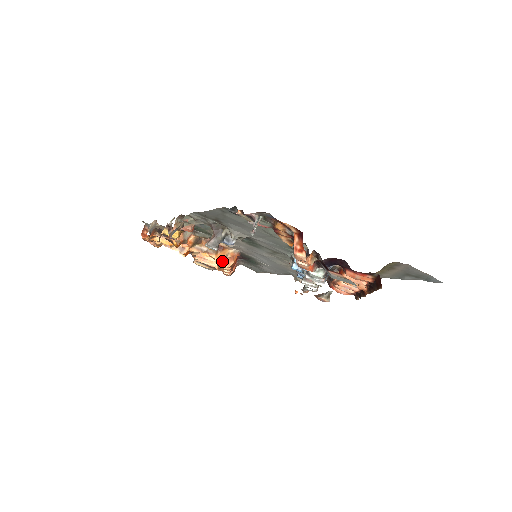
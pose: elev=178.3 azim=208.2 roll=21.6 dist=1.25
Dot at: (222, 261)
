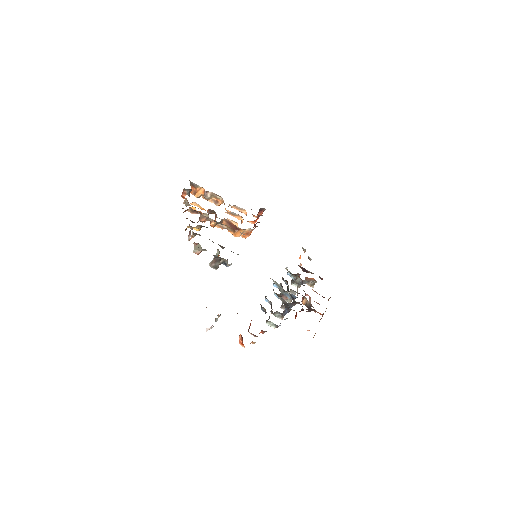
Dot at: occluded
